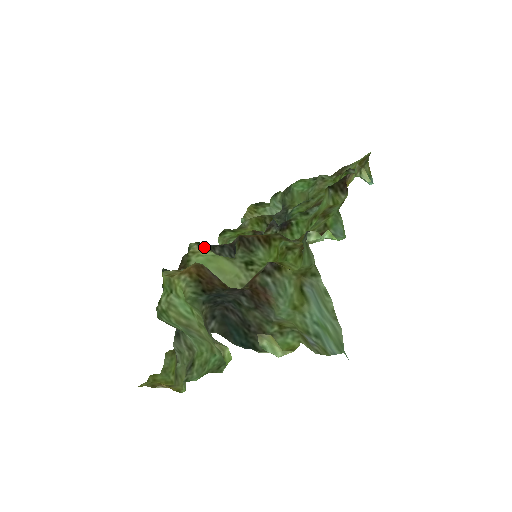
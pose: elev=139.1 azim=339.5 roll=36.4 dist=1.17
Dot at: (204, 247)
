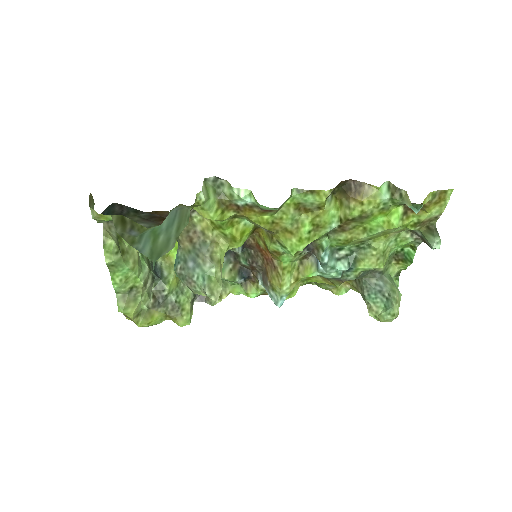
Dot at: occluded
